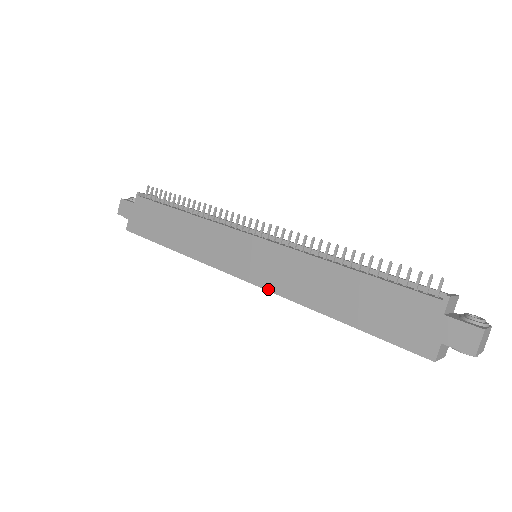
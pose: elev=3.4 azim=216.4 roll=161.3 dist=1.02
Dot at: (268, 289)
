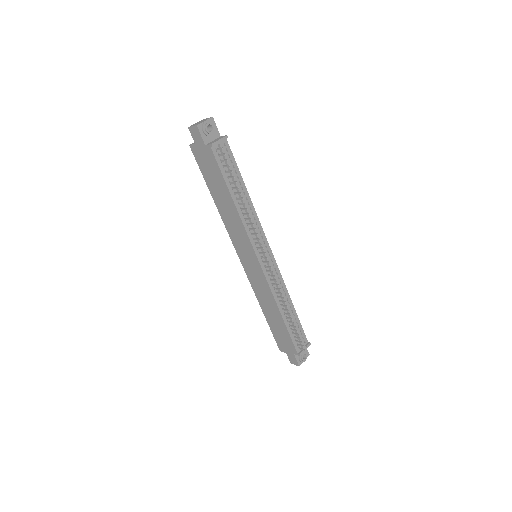
Dot at: (248, 278)
